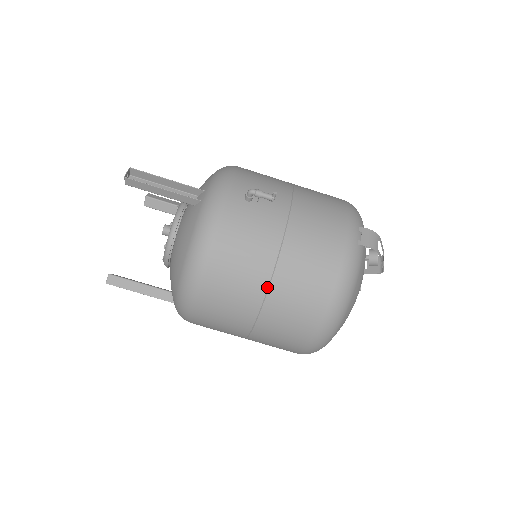
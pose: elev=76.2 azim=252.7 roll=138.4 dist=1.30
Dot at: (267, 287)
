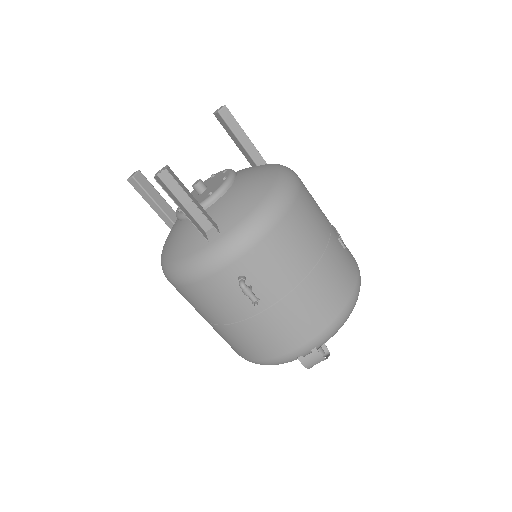
Dot at: (211, 323)
